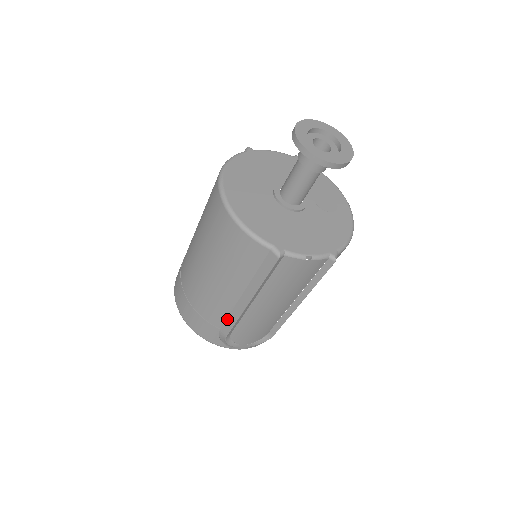
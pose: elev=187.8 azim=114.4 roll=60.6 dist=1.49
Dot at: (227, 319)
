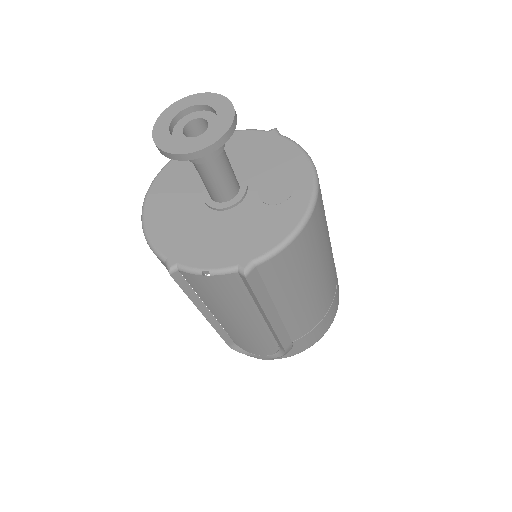
Dot at: occluded
